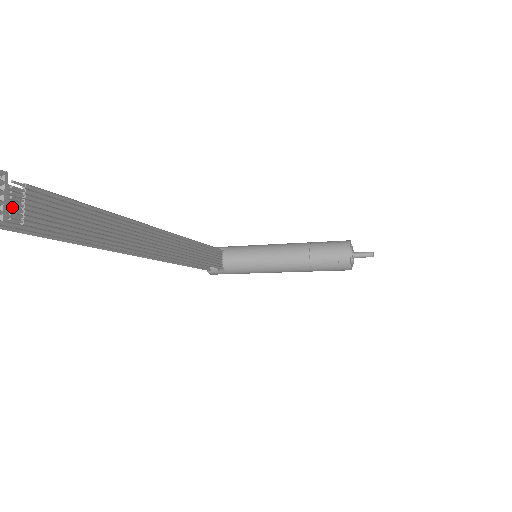
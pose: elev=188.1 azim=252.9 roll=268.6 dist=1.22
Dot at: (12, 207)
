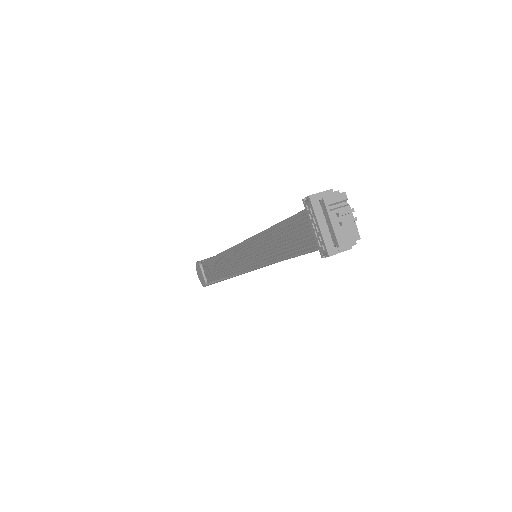
Dot at: occluded
